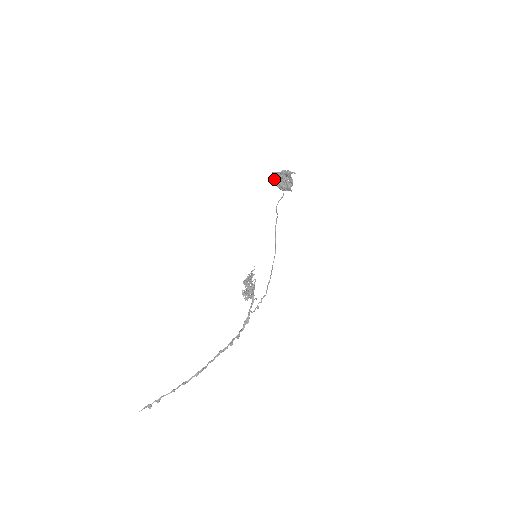
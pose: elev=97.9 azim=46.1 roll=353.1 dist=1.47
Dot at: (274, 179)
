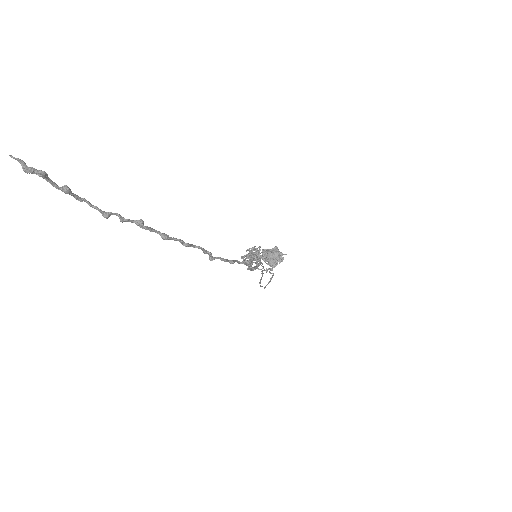
Dot at: (264, 251)
